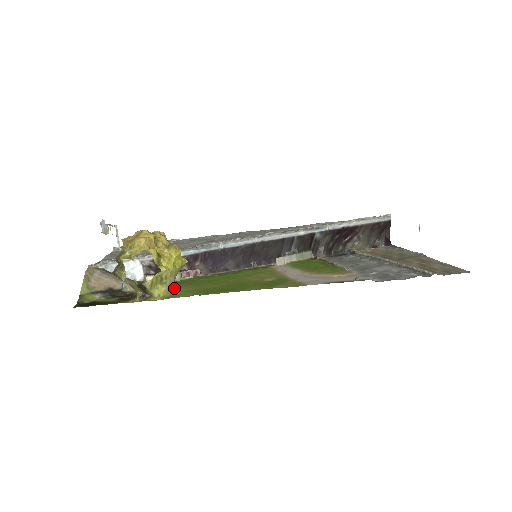
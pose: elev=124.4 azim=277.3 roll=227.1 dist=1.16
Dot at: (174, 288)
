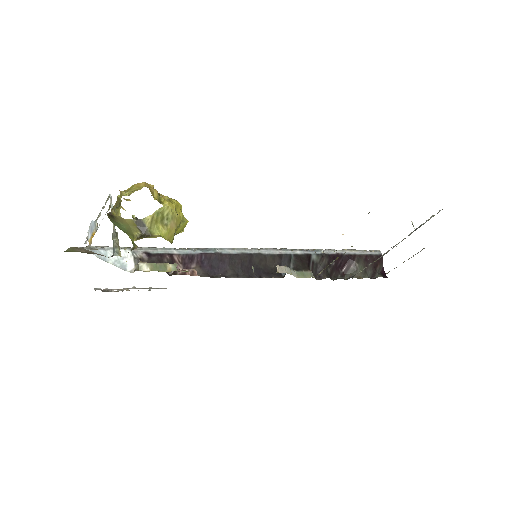
Dot at: occluded
